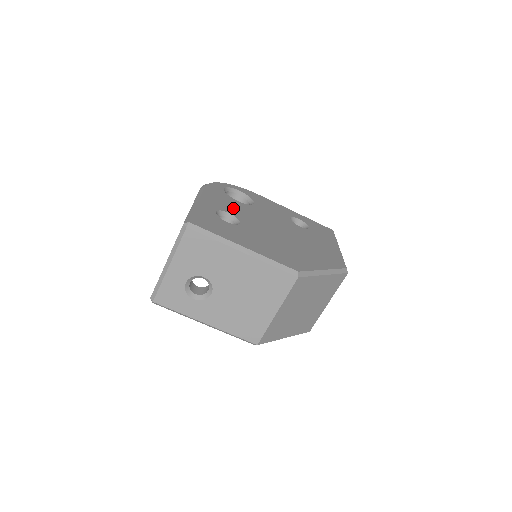
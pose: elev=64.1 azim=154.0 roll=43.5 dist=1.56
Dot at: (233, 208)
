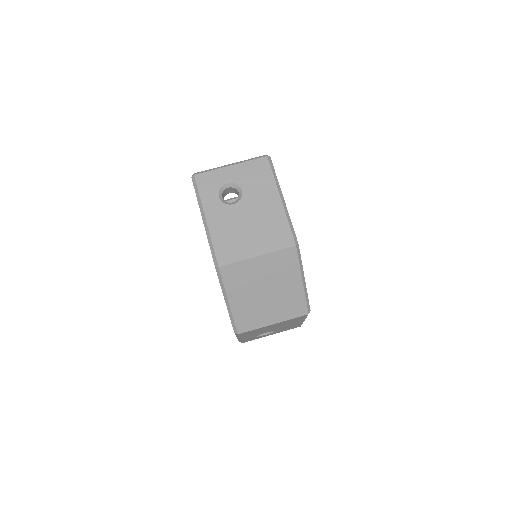
Dot at: occluded
